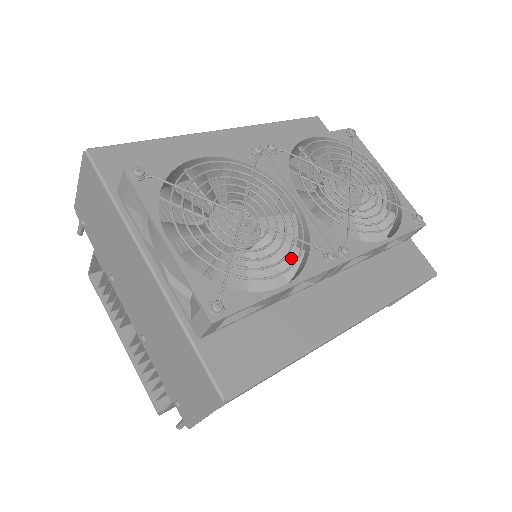
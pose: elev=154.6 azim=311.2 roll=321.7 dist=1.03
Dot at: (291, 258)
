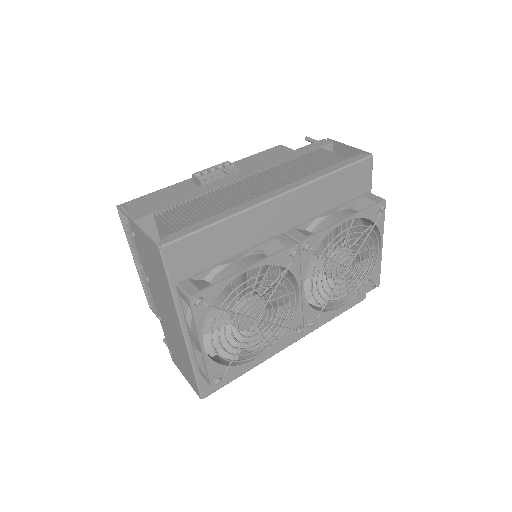
Dot at: occluded
